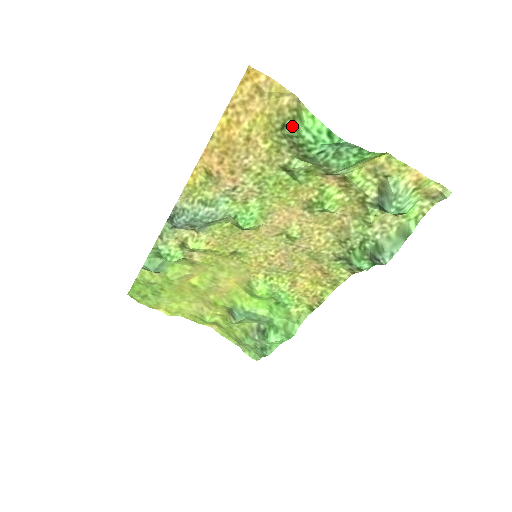
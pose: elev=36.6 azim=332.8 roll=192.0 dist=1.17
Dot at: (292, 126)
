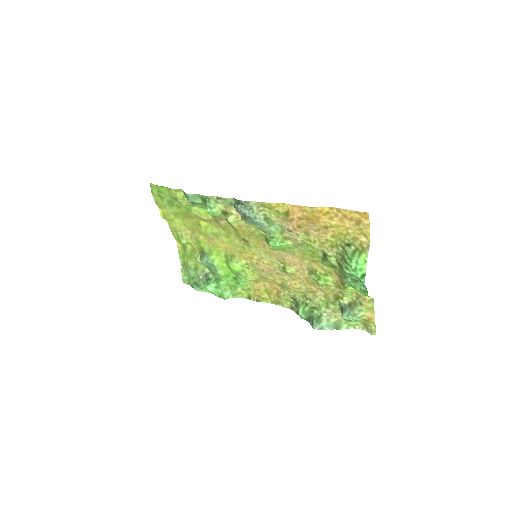
Dot at: (352, 251)
